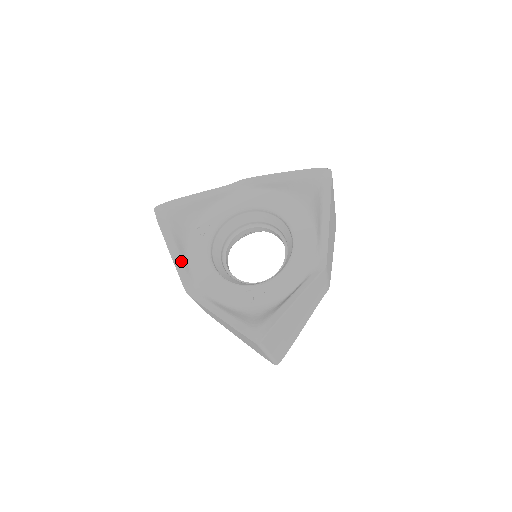
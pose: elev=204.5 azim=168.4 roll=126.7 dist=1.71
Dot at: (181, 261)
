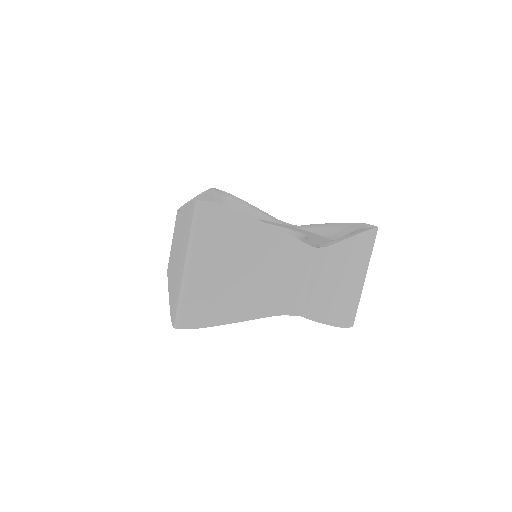
Dot at: occluded
